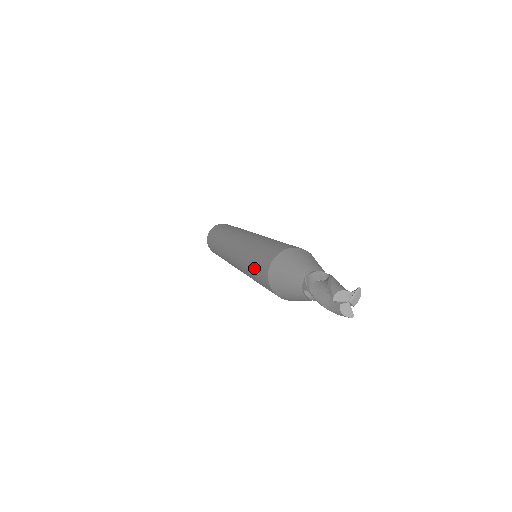
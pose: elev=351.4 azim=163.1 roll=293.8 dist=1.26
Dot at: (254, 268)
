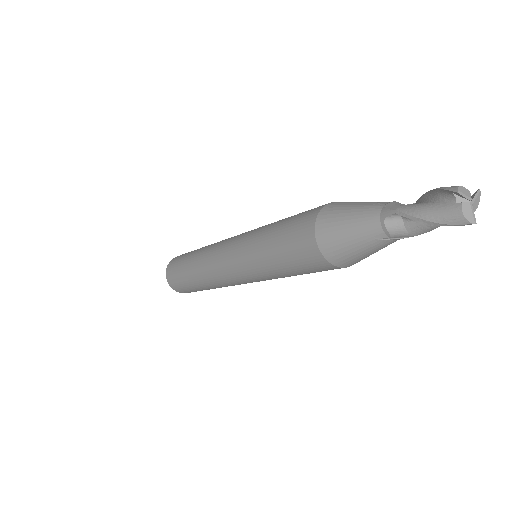
Dot at: (280, 237)
